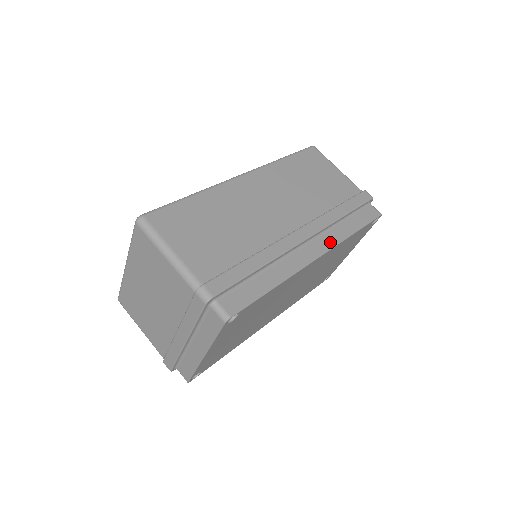
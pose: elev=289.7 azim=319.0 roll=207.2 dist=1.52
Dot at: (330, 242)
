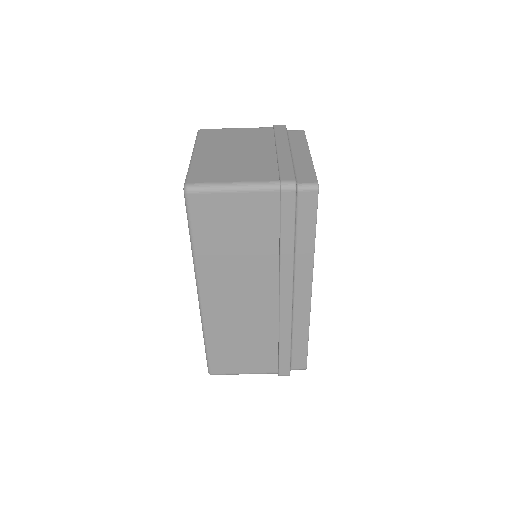
Dot at: (306, 275)
